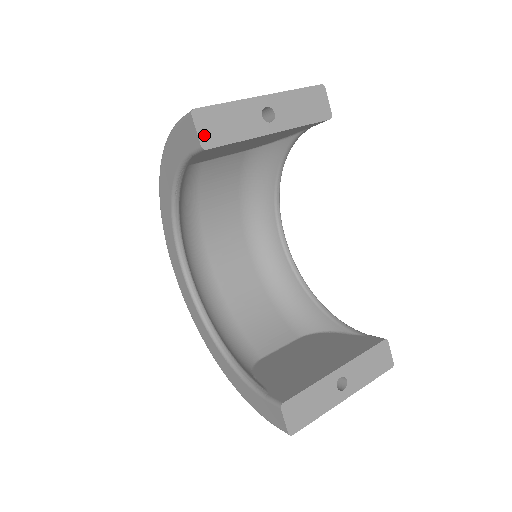
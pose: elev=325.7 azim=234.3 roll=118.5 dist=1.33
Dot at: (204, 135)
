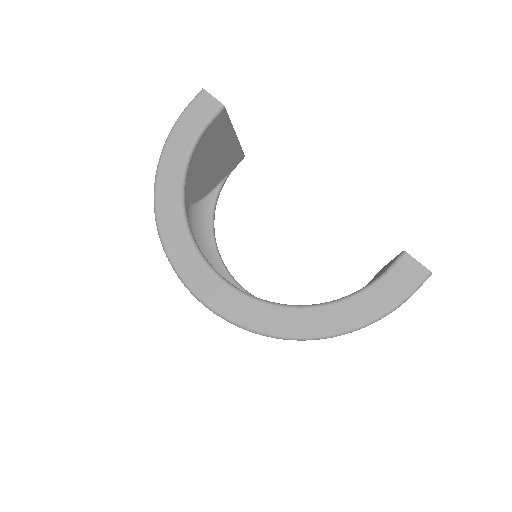
Dot at: (217, 102)
